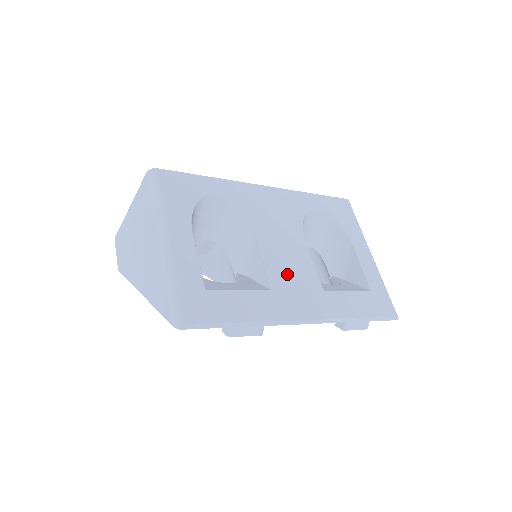
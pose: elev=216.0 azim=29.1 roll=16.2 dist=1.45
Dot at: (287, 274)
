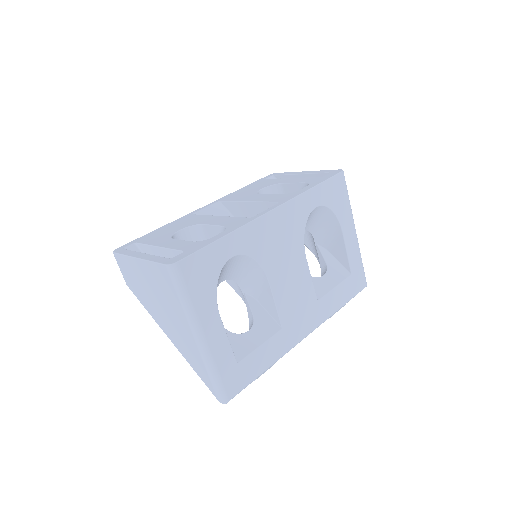
Dot at: (292, 304)
